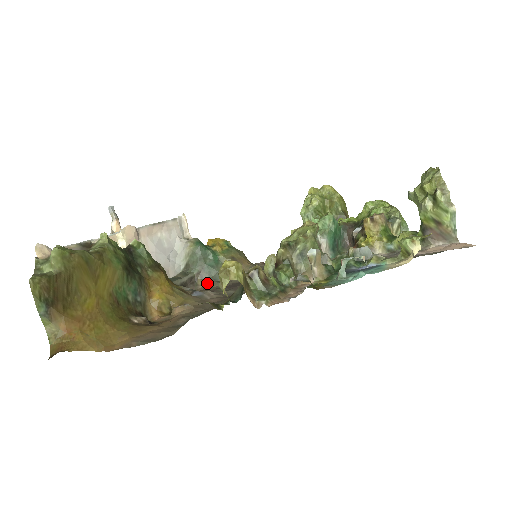
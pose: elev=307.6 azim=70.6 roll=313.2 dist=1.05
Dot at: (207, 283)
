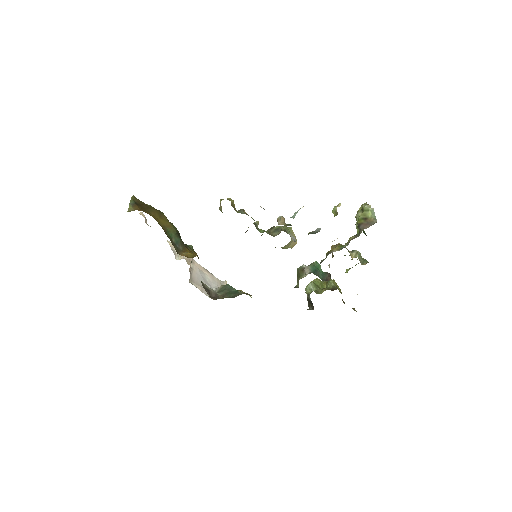
Dot at: occluded
